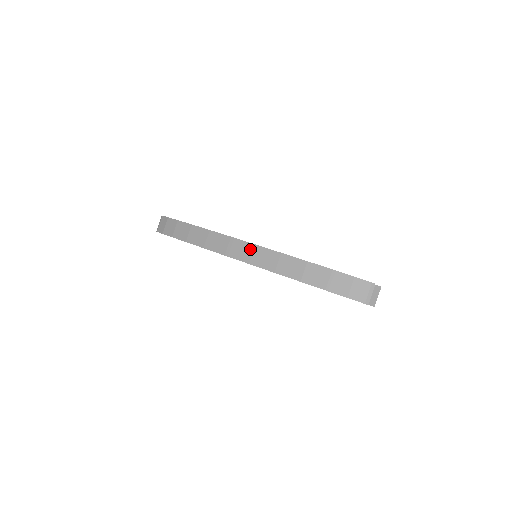
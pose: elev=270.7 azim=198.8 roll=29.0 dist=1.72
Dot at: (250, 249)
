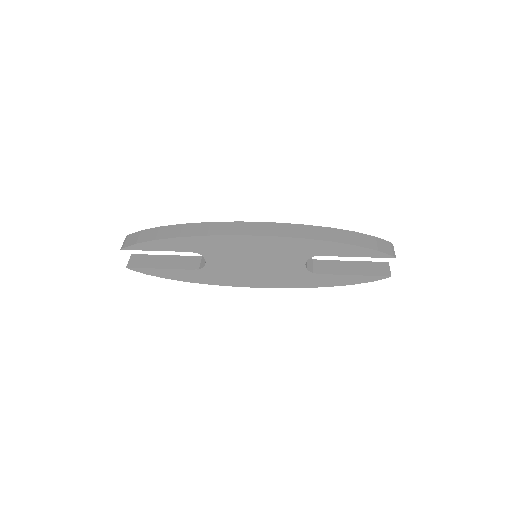
Dot at: (267, 226)
